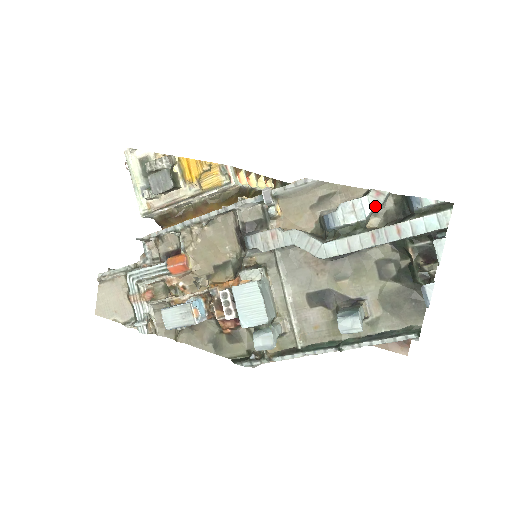
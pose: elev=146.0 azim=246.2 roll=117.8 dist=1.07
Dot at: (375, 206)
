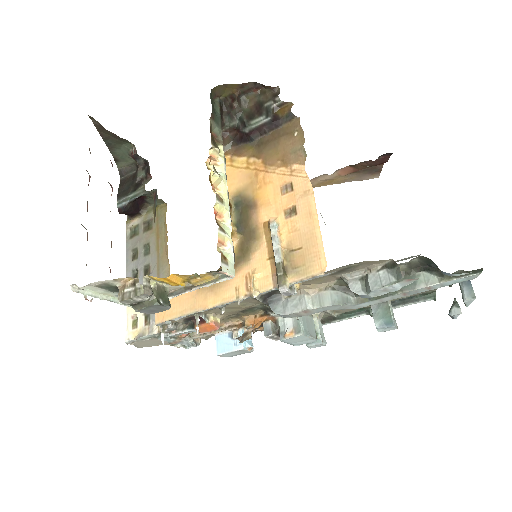
Dot at: occluded
